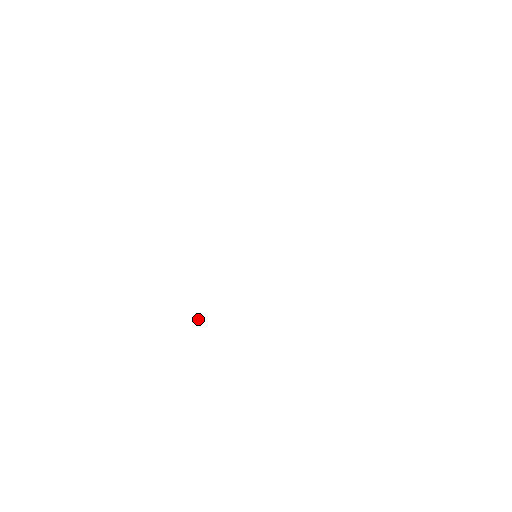
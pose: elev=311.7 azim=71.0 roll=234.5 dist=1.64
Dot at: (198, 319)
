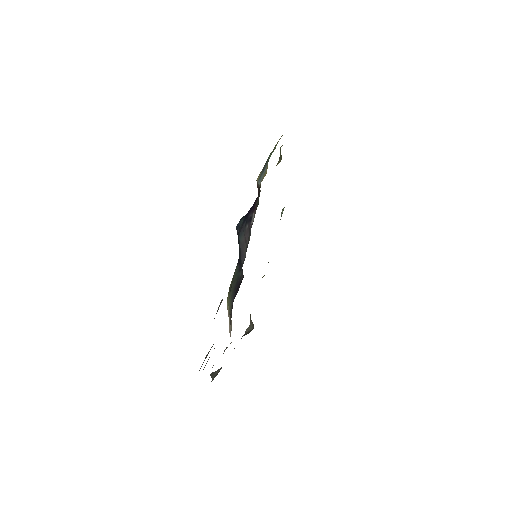
Dot at: occluded
